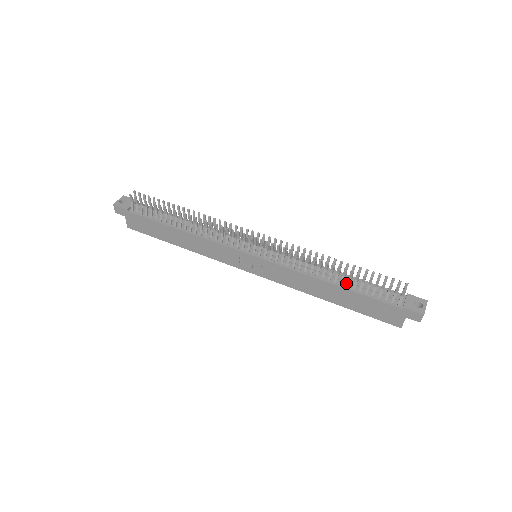
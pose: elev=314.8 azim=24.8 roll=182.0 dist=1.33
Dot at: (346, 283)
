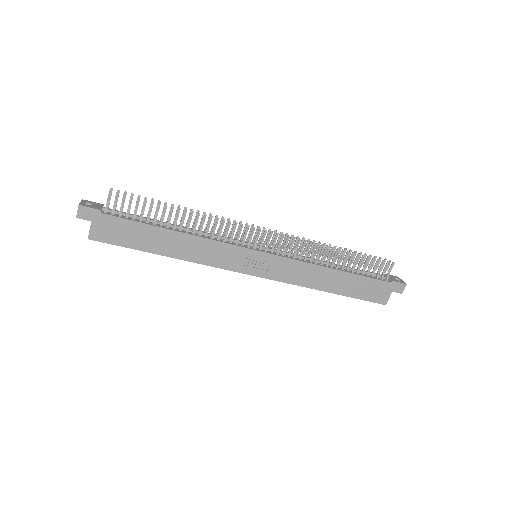
Dot at: (344, 269)
